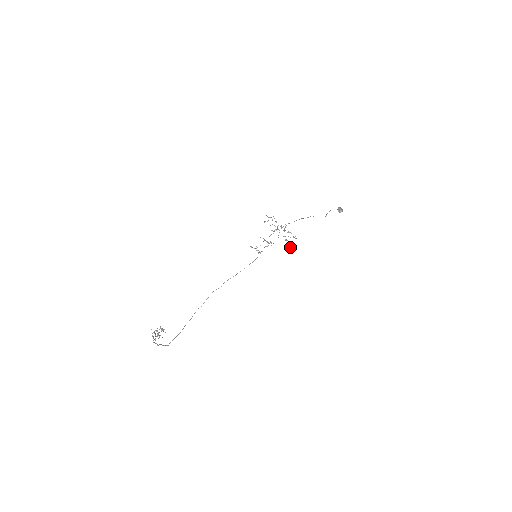
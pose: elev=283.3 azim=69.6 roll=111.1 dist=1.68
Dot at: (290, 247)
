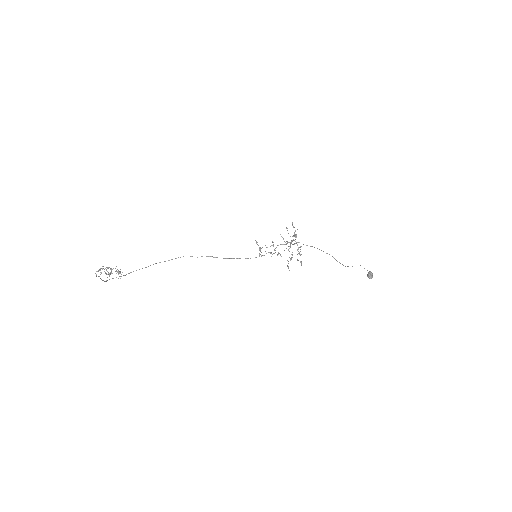
Dot at: (288, 267)
